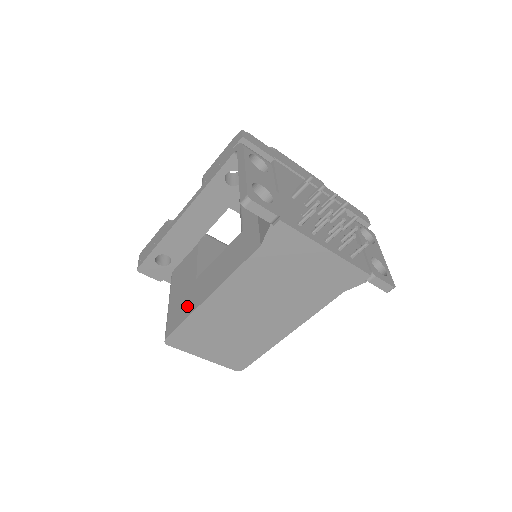
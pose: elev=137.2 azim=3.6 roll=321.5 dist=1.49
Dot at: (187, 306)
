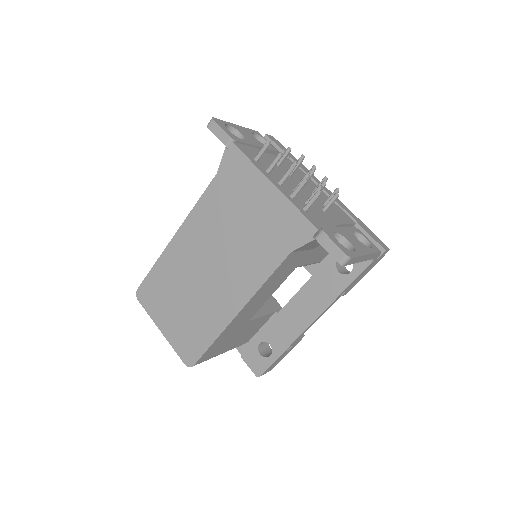
Dot at: occluded
